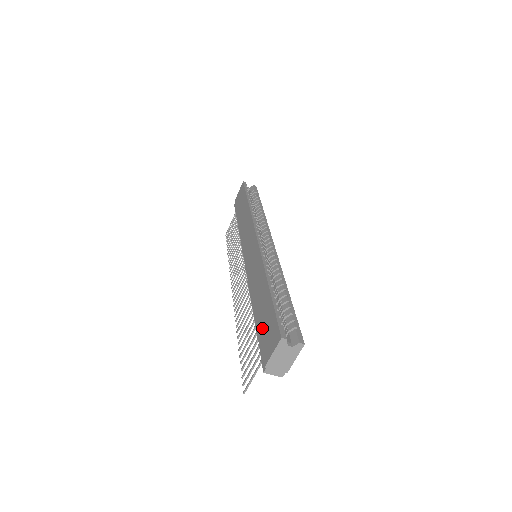
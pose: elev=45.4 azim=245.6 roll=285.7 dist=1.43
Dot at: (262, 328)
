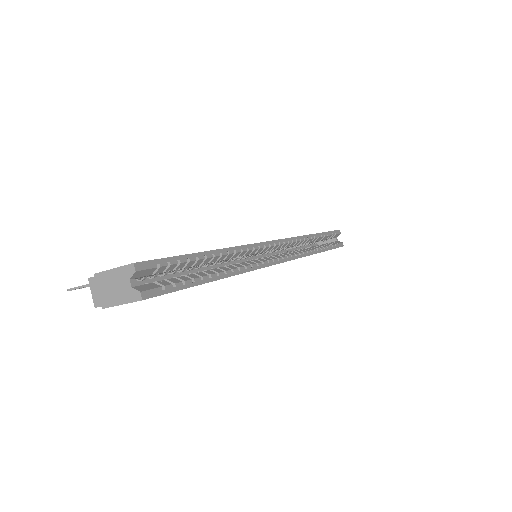
Dot at: occluded
